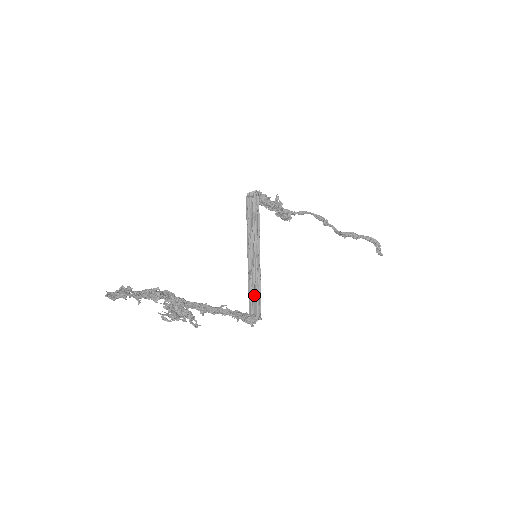
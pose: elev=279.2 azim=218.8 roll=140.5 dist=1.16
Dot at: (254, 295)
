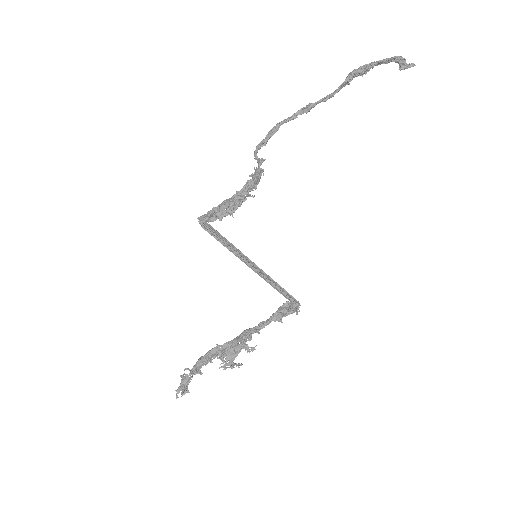
Dot at: occluded
